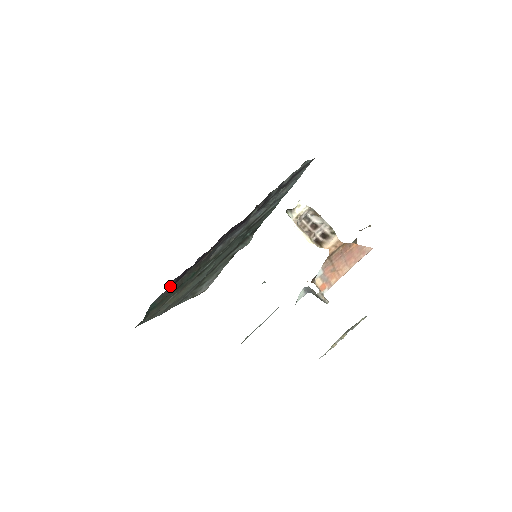
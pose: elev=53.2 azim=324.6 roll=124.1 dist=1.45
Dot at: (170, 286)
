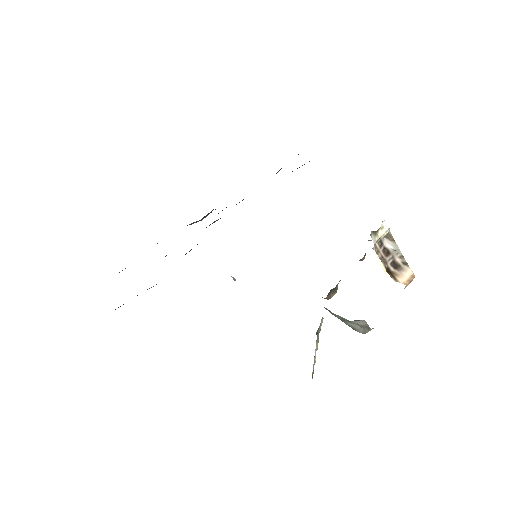
Dot at: occluded
